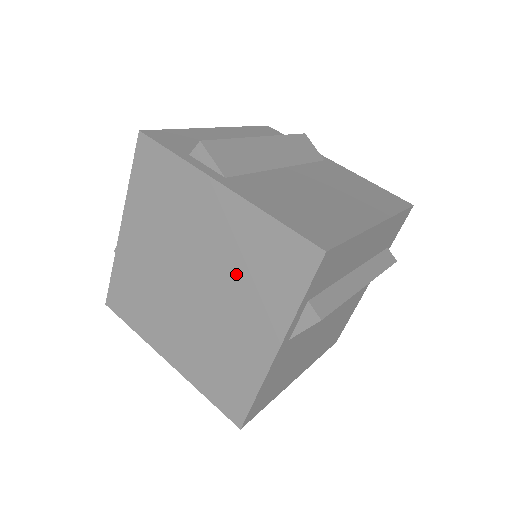
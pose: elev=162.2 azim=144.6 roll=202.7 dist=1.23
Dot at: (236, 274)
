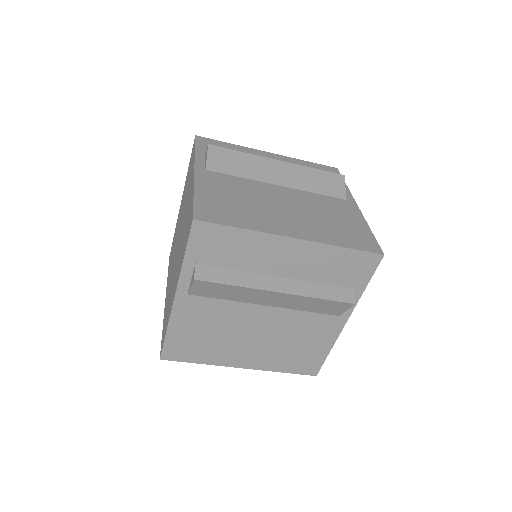
Dot at: occluded
